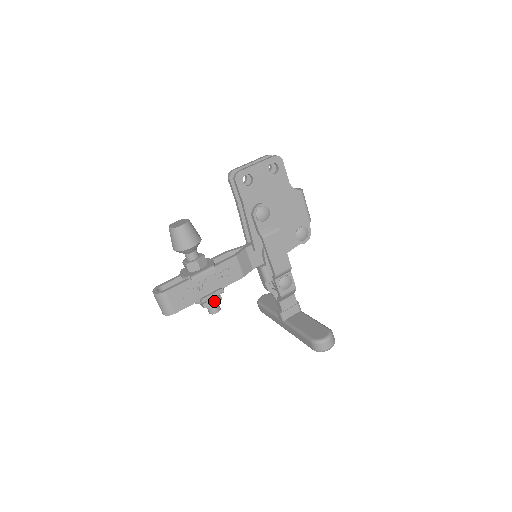
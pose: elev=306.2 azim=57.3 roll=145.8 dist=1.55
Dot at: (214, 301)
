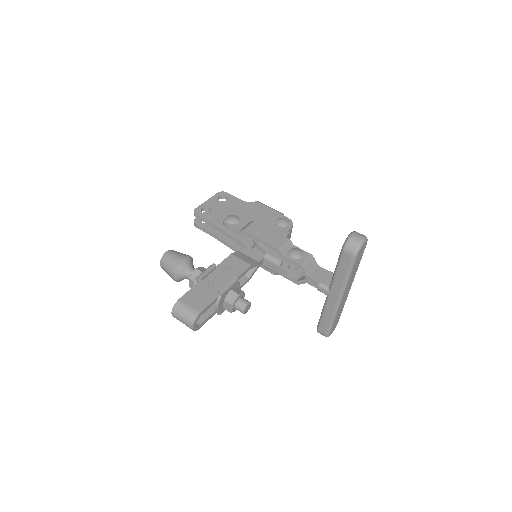
Dot at: (234, 292)
